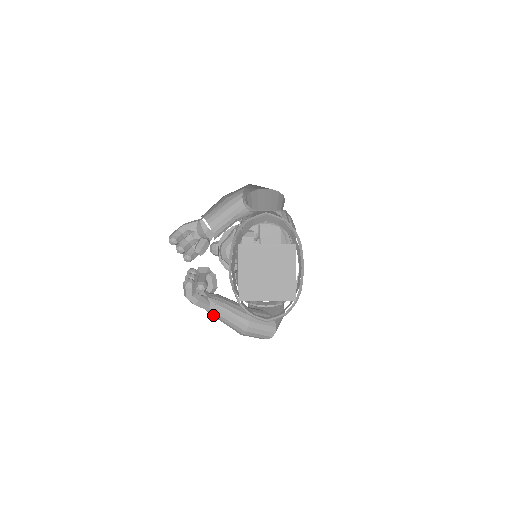
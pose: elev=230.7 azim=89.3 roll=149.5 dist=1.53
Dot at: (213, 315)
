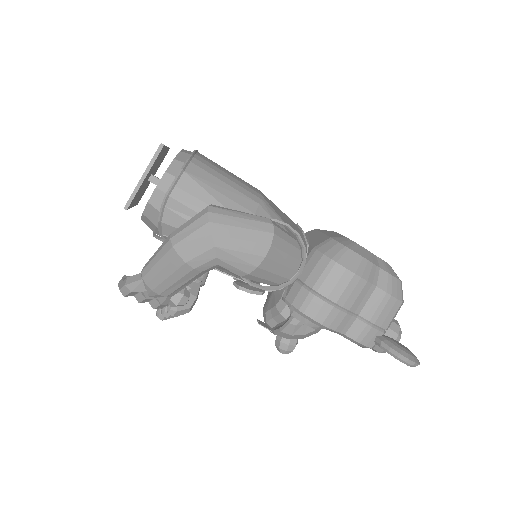
Dot at: (148, 277)
